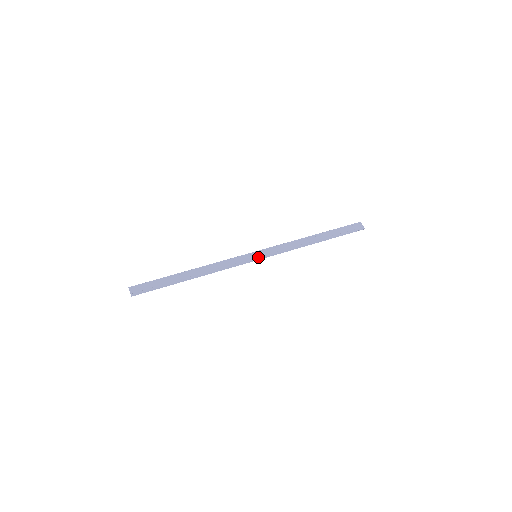
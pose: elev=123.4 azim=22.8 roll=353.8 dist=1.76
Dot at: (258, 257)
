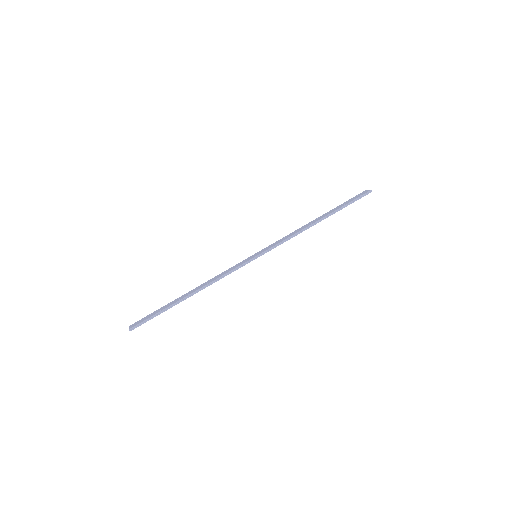
Dot at: (257, 255)
